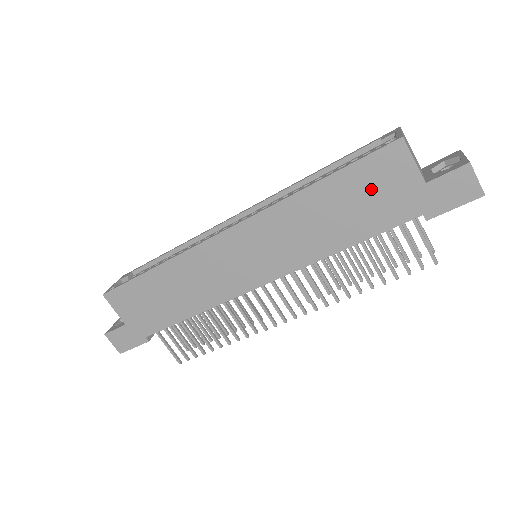
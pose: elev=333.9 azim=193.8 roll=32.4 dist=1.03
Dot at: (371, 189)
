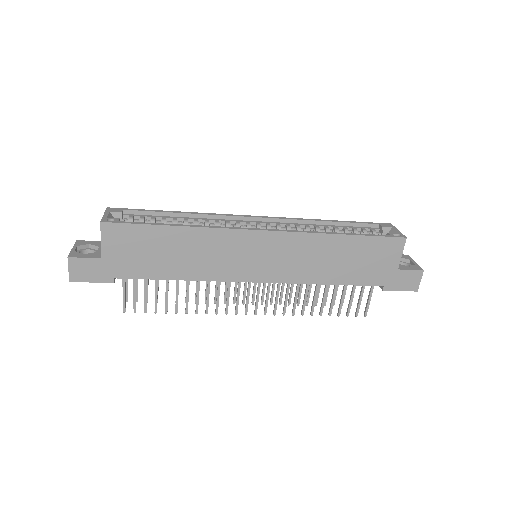
Dot at: (370, 257)
